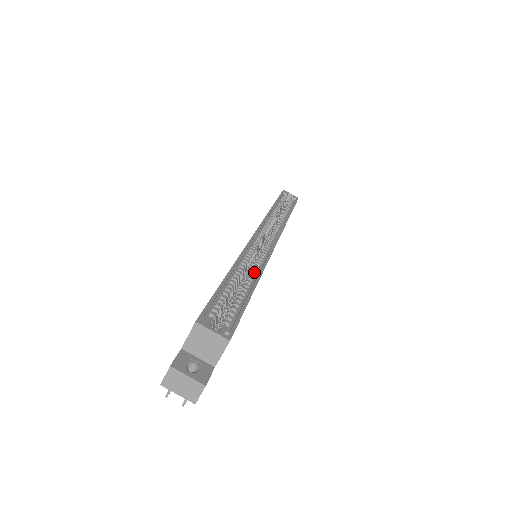
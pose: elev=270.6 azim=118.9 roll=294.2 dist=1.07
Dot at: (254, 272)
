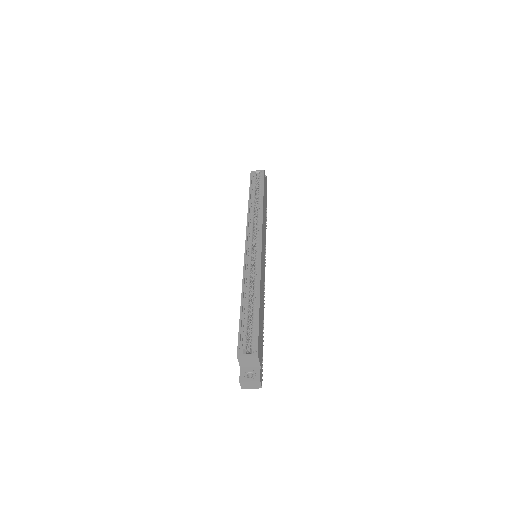
Dot at: (255, 287)
